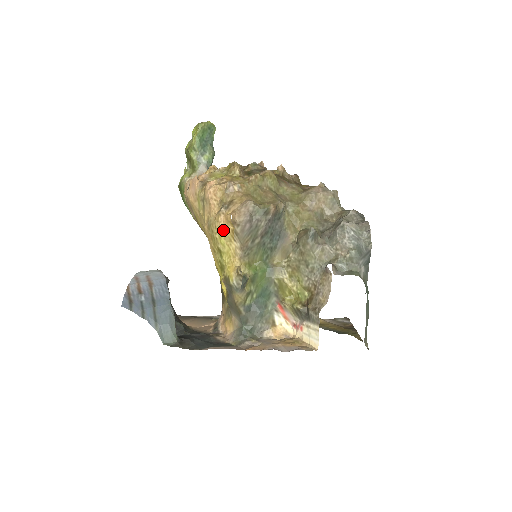
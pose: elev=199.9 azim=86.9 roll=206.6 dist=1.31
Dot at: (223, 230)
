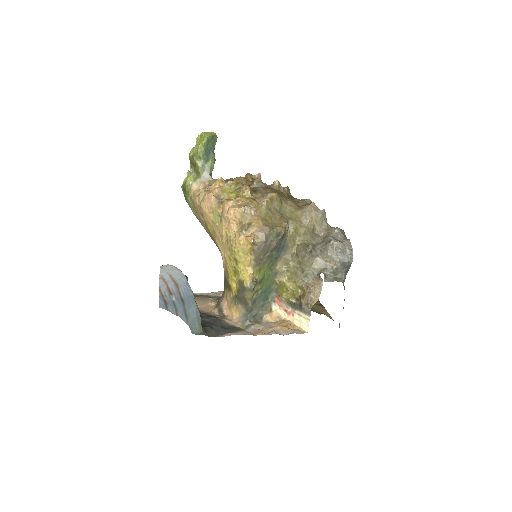
Dot at: (242, 247)
